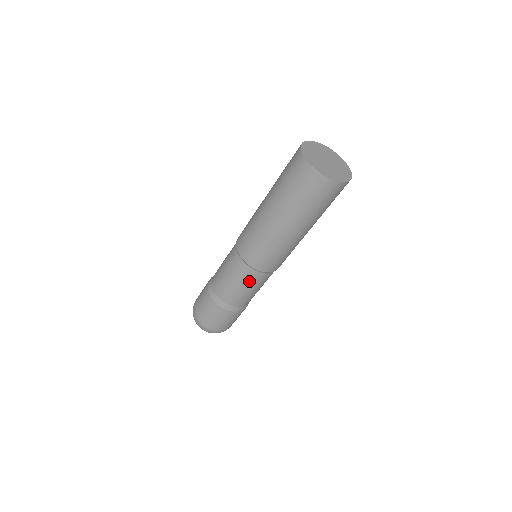
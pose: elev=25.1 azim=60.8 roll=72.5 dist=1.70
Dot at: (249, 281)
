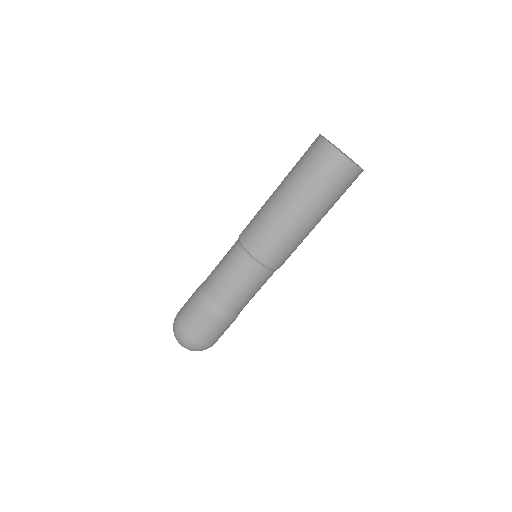
Dot at: (248, 277)
